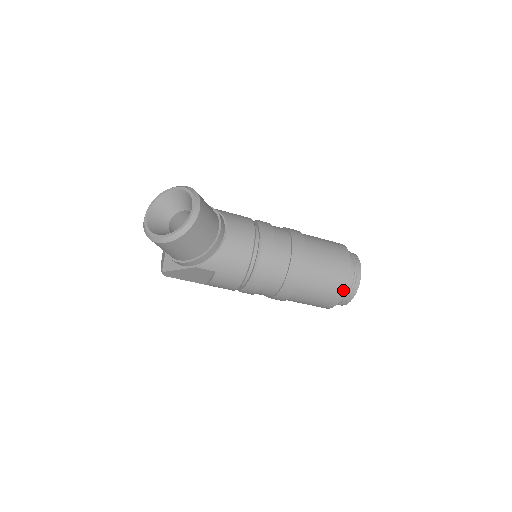
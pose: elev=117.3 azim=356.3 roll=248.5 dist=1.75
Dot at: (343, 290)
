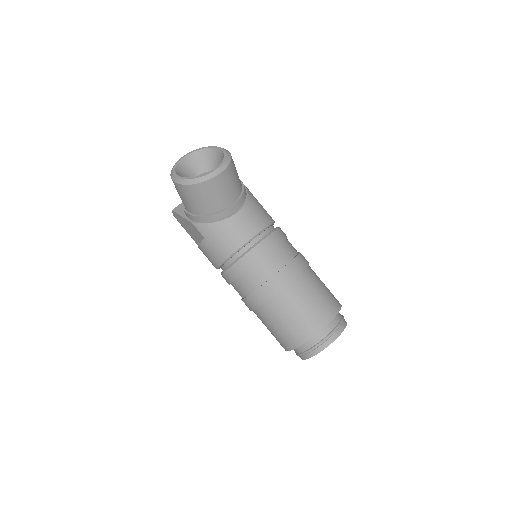
Dot at: (302, 341)
